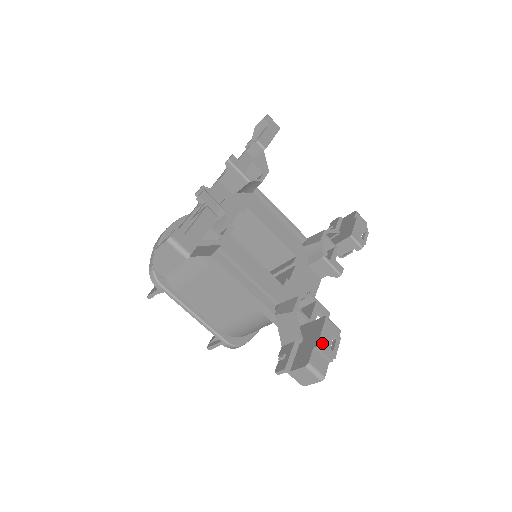
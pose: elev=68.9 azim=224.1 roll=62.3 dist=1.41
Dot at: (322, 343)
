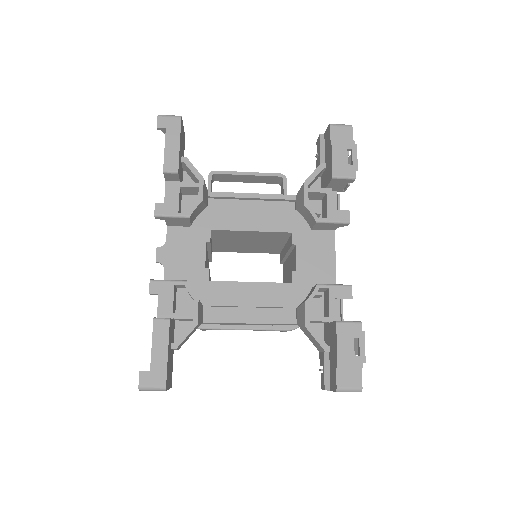
Dot at: (342, 358)
